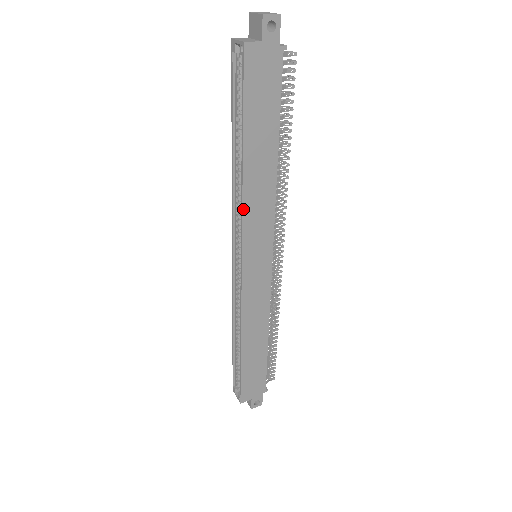
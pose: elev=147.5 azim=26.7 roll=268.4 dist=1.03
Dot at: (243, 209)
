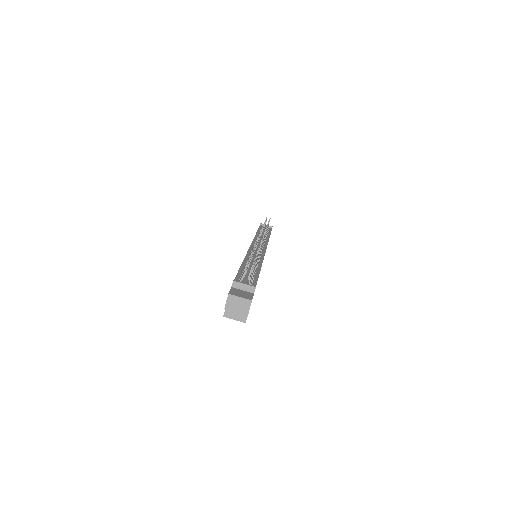
Dot at: occluded
